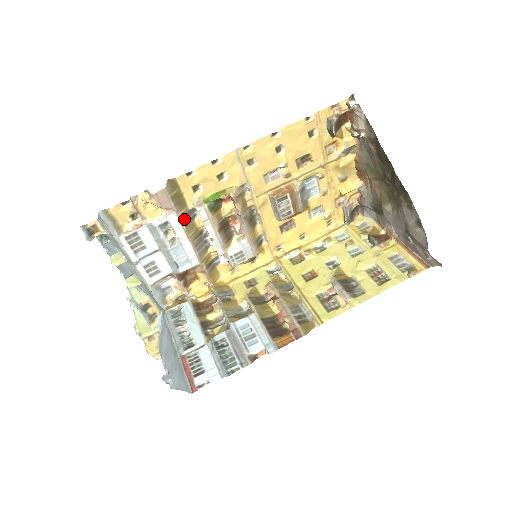
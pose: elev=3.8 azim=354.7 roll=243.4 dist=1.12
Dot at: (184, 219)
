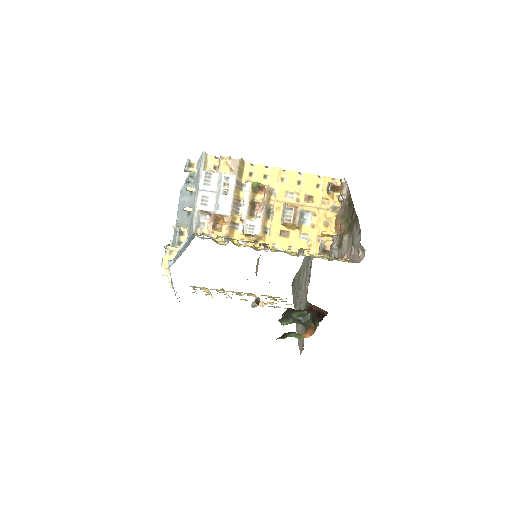
Dot at: (237, 183)
